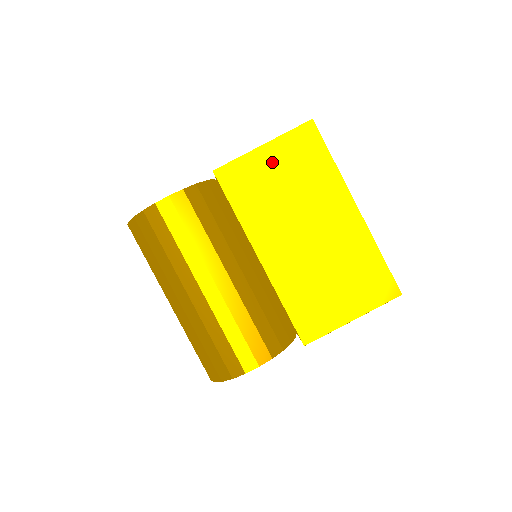
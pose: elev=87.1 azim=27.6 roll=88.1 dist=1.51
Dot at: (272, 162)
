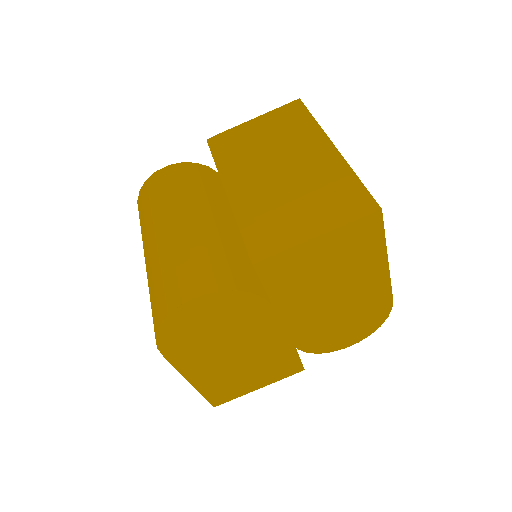
Dot at: (258, 127)
